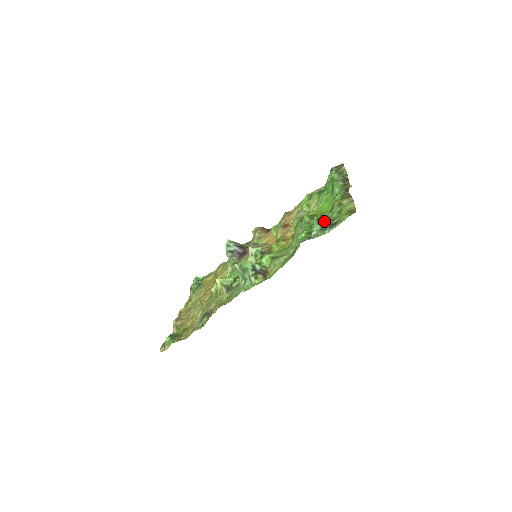
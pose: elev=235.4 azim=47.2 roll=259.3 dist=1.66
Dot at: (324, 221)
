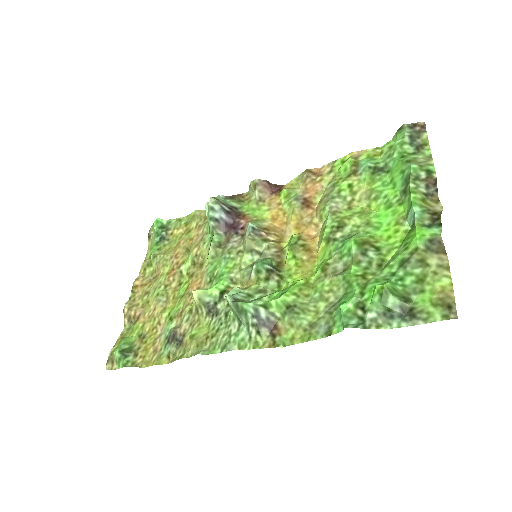
Dot at: (393, 301)
